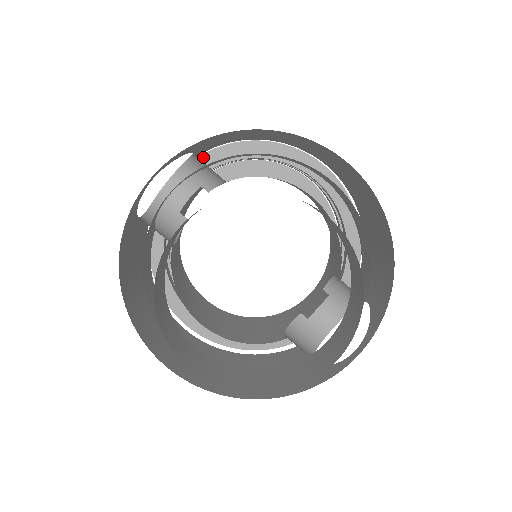
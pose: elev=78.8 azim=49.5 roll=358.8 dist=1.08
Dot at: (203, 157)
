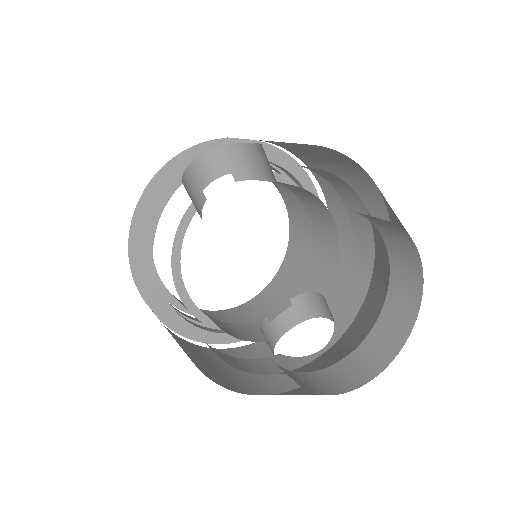
Dot at: (229, 142)
